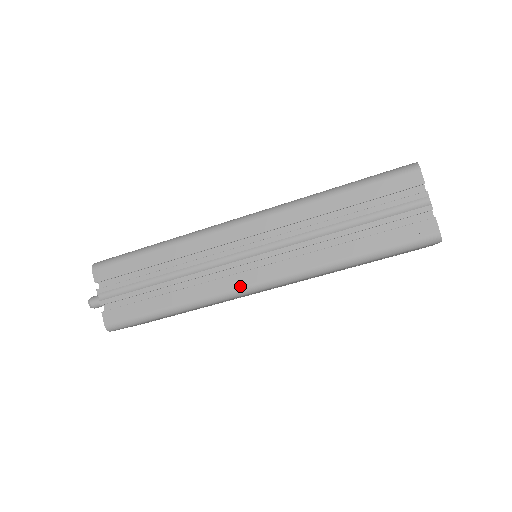
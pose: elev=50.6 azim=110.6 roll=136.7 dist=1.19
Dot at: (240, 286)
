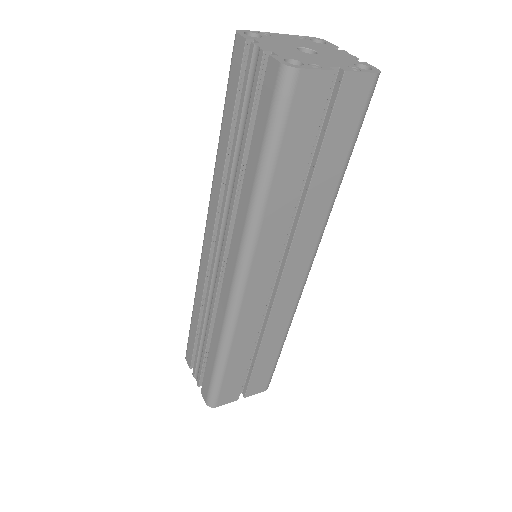
Dot at: (228, 297)
